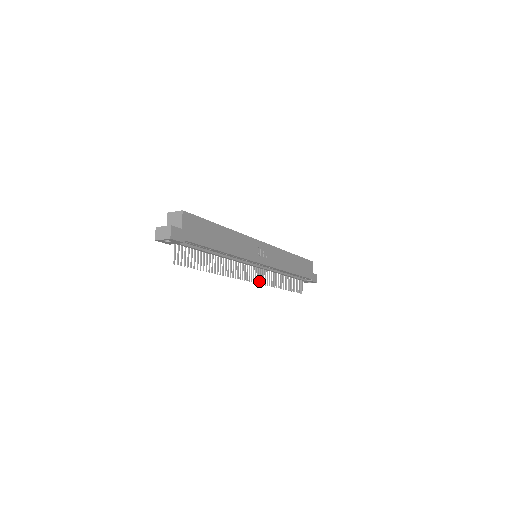
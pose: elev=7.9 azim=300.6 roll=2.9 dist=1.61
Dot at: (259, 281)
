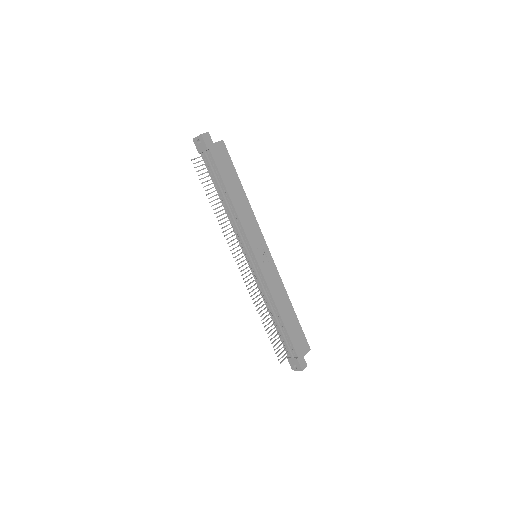
Dot at: occluded
